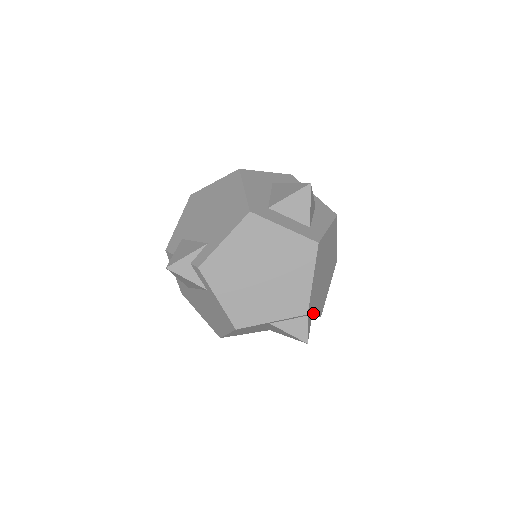
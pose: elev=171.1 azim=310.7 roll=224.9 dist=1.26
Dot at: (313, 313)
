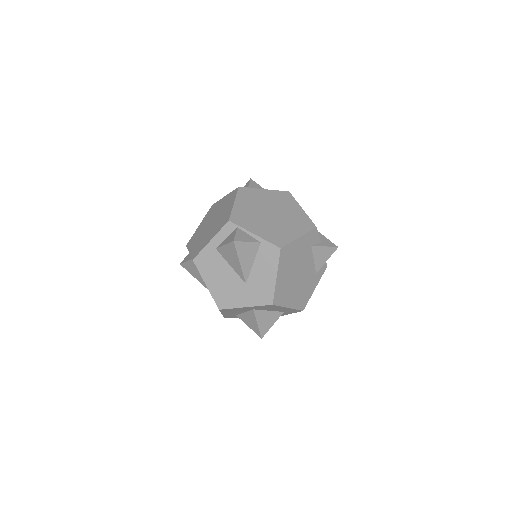
Dot at: (248, 230)
